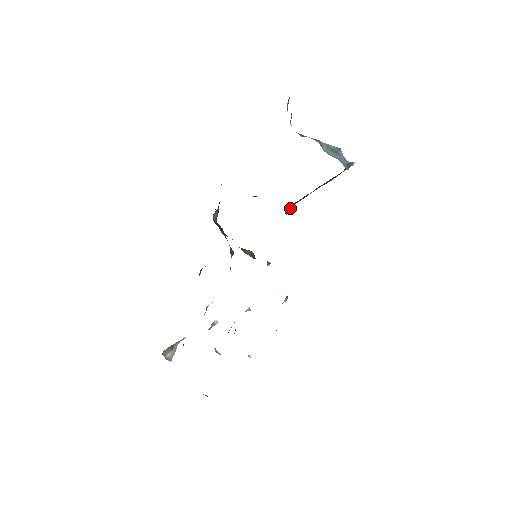
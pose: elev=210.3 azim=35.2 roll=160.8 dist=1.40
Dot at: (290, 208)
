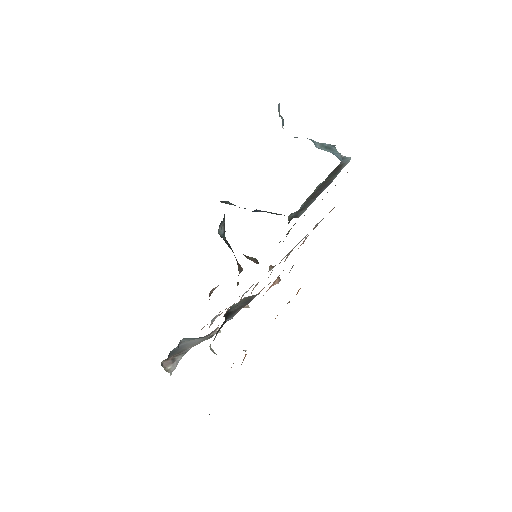
Dot at: (293, 213)
